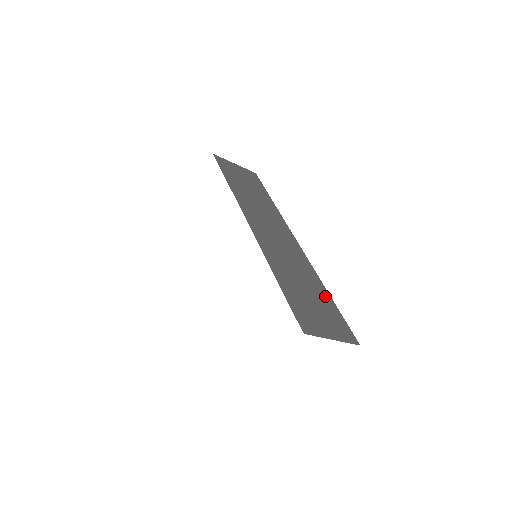
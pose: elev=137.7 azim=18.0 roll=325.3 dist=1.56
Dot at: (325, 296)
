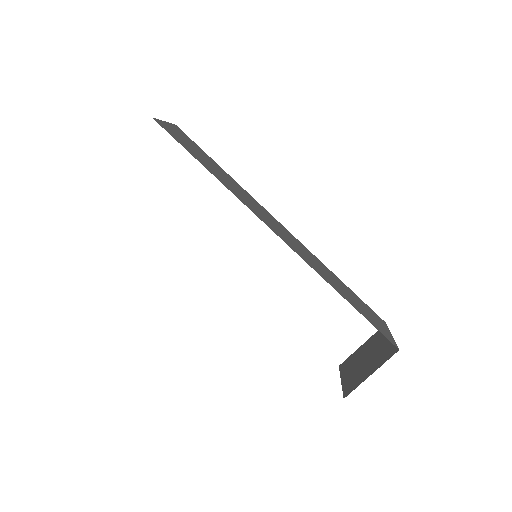
Dot at: (346, 287)
